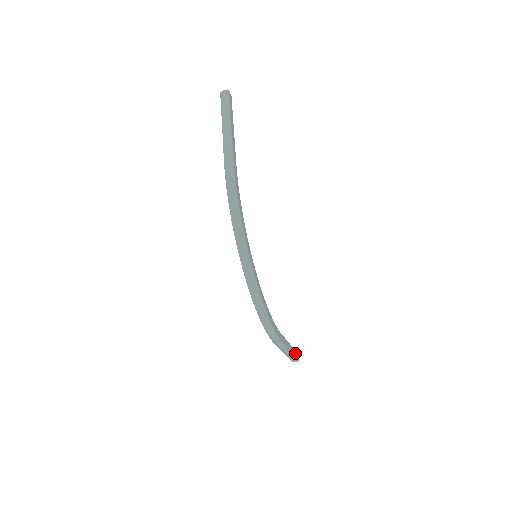
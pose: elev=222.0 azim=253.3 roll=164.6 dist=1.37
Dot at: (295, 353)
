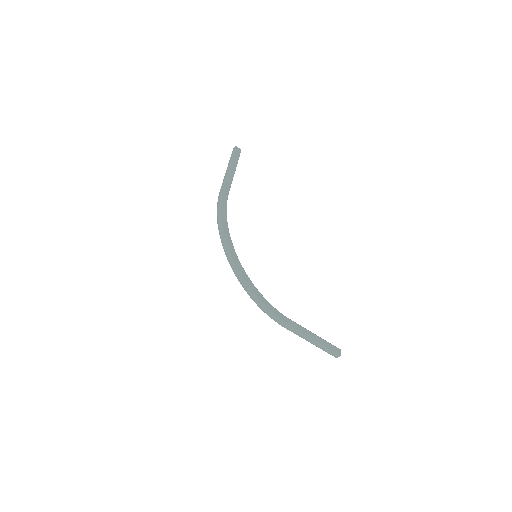
Dot at: (330, 346)
